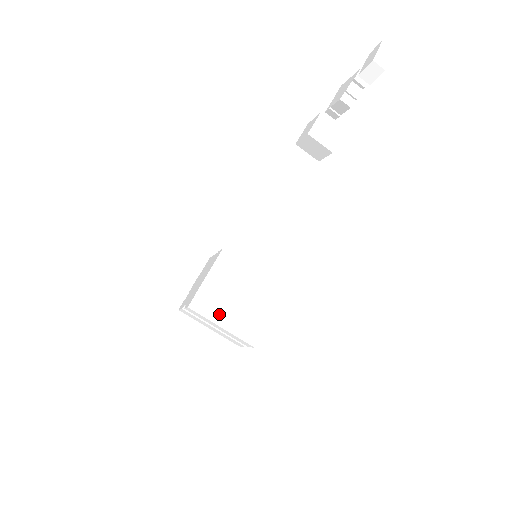
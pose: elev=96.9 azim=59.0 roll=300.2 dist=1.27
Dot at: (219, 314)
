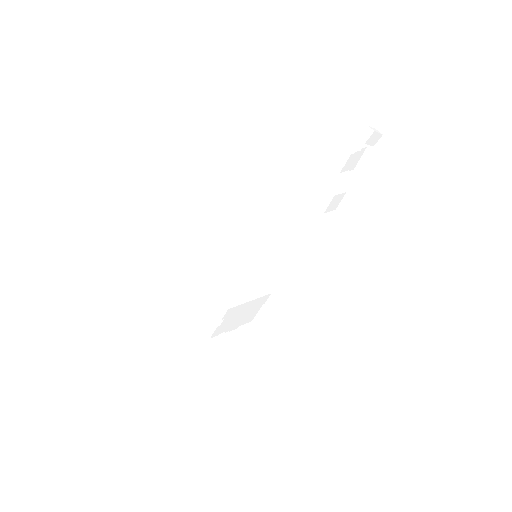
Dot at: (209, 274)
